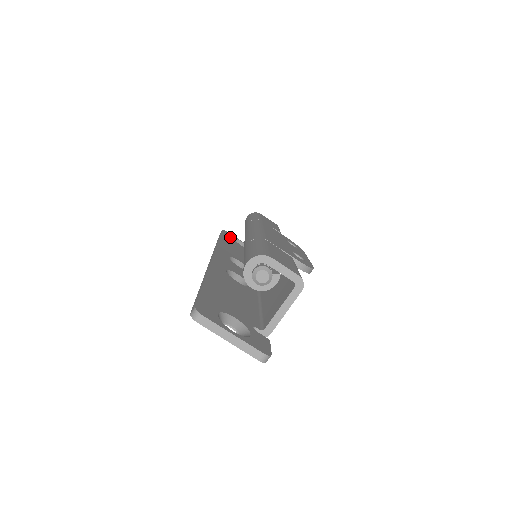
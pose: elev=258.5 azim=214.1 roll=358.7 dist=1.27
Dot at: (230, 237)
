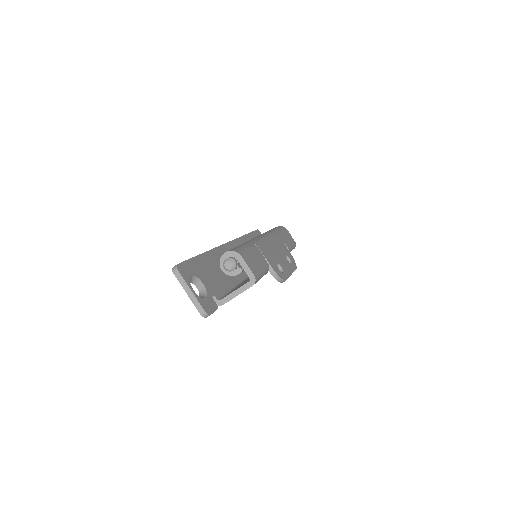
Dot at: occluded
